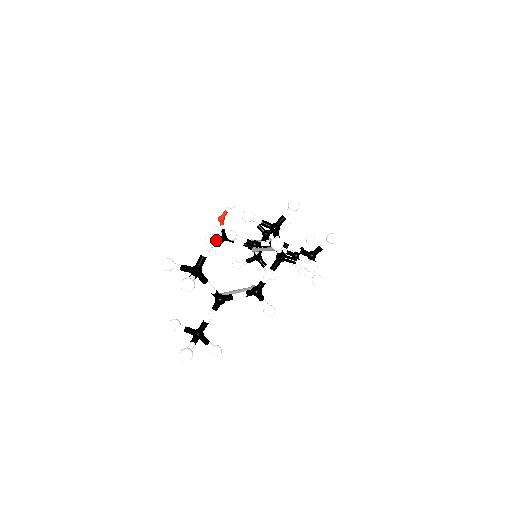
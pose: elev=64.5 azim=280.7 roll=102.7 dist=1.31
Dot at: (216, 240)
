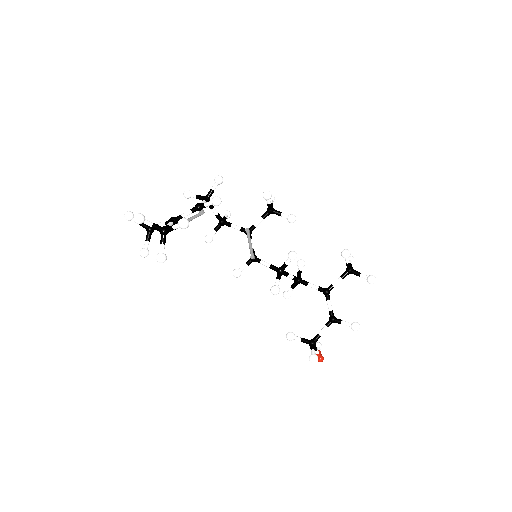
Dot at: (158, 222)
